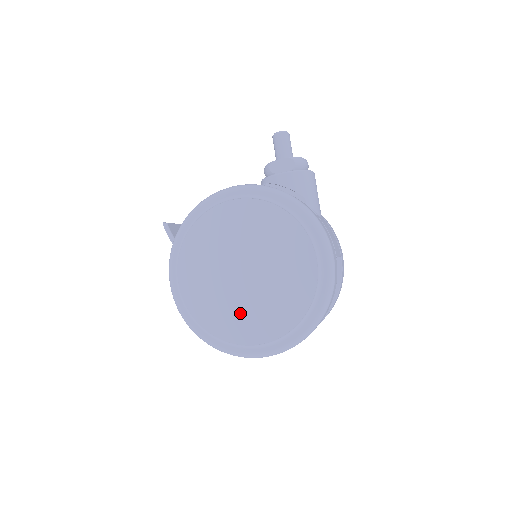
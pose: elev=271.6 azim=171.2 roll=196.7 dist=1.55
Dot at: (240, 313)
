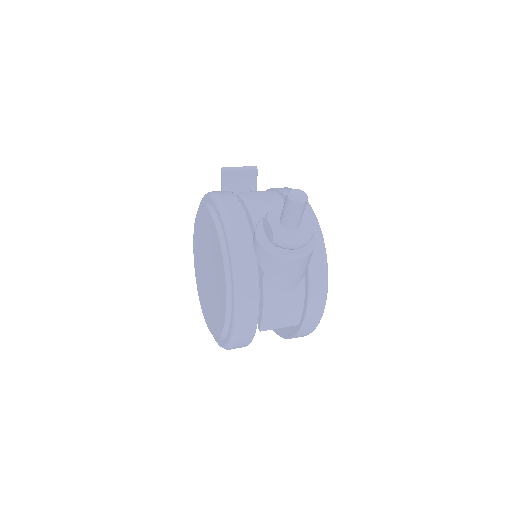
Dot at: (202, 287)
